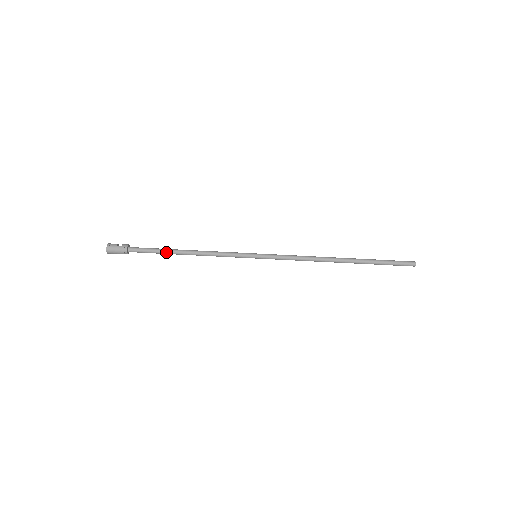
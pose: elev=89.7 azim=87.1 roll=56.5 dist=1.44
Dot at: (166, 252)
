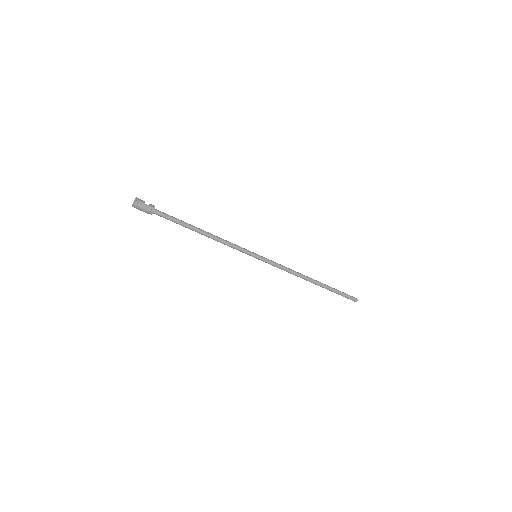
Dot at: (187, 226)
